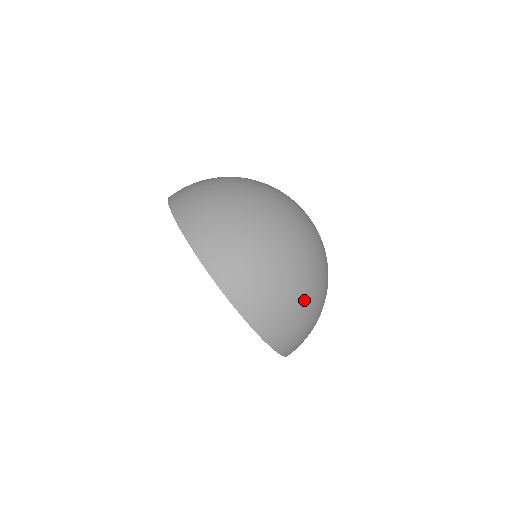
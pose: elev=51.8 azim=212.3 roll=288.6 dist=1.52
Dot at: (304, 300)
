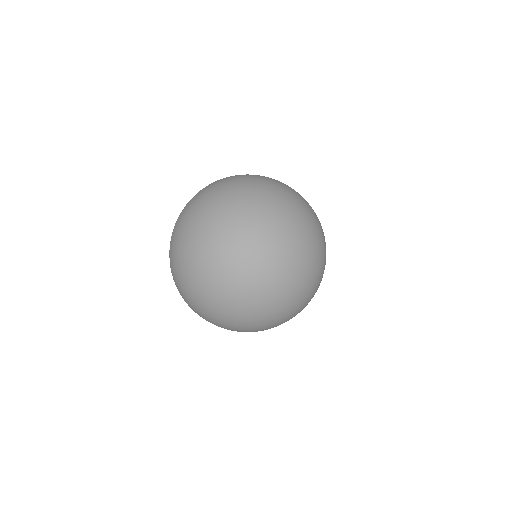
Dot at: (270, 327)
